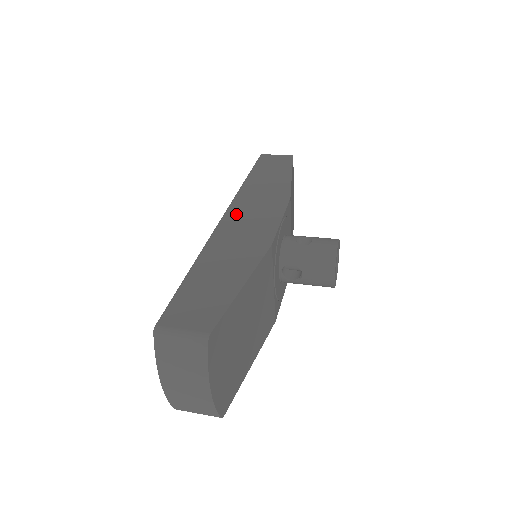
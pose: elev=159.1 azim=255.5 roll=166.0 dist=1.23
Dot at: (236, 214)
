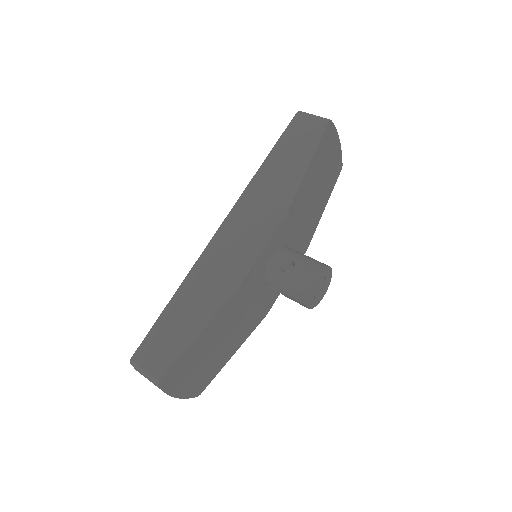
Dot at: (230, 228)
